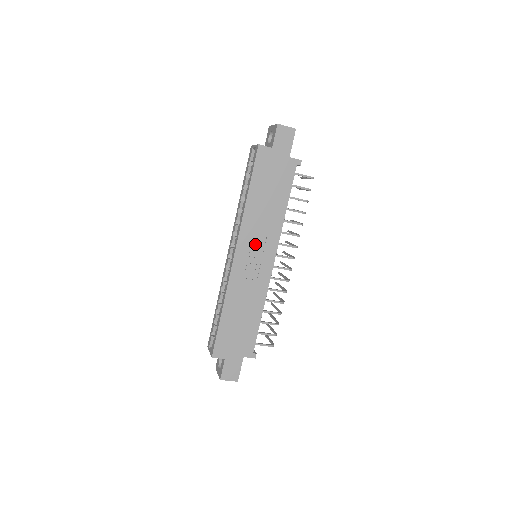
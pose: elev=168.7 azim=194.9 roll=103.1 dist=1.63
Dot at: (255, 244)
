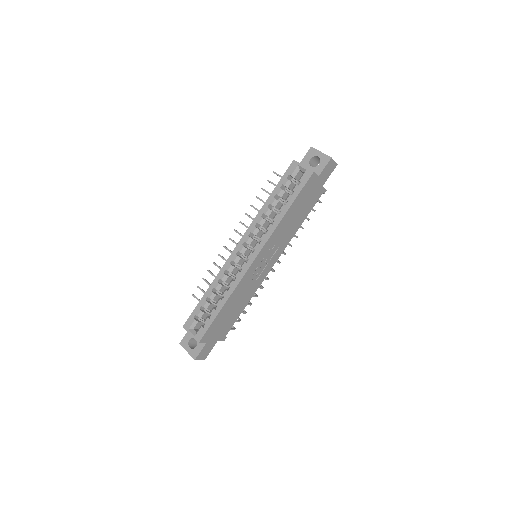
Dot at: (270, 252)
